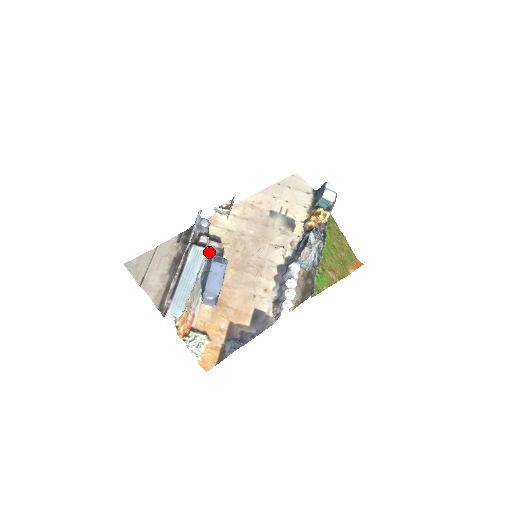
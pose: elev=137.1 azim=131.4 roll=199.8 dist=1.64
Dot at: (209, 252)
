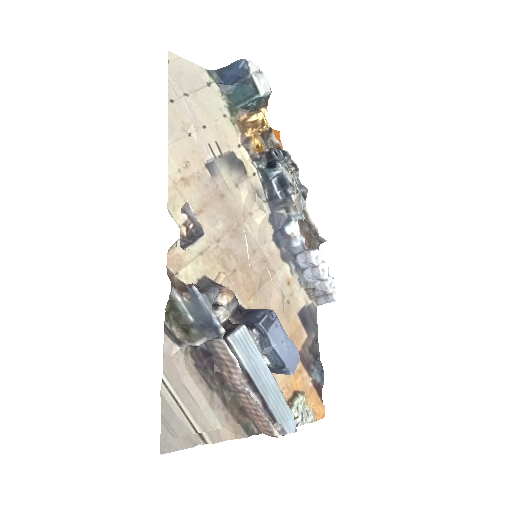
Dot at: occluded
